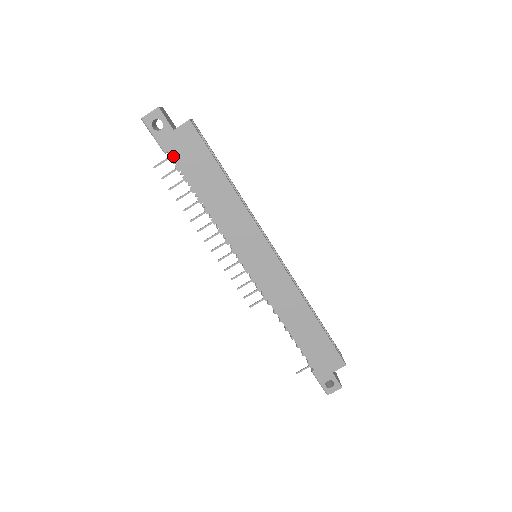
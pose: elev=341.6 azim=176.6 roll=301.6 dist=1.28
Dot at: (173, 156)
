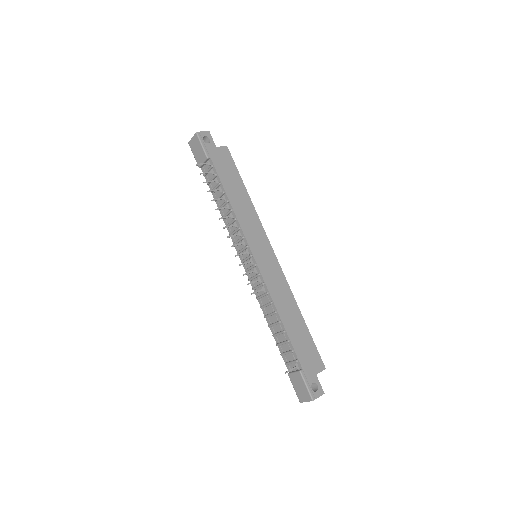
Dot at: (213, 161)
